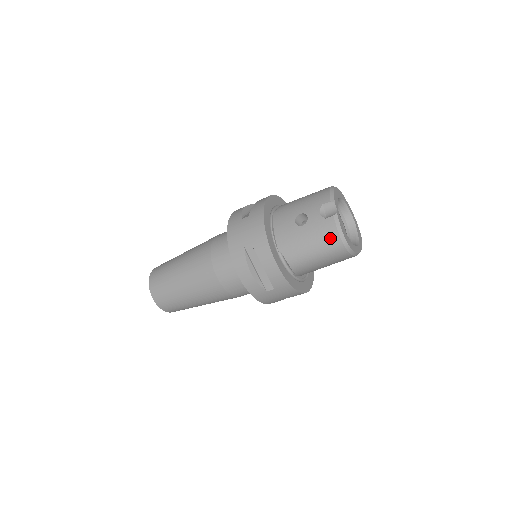
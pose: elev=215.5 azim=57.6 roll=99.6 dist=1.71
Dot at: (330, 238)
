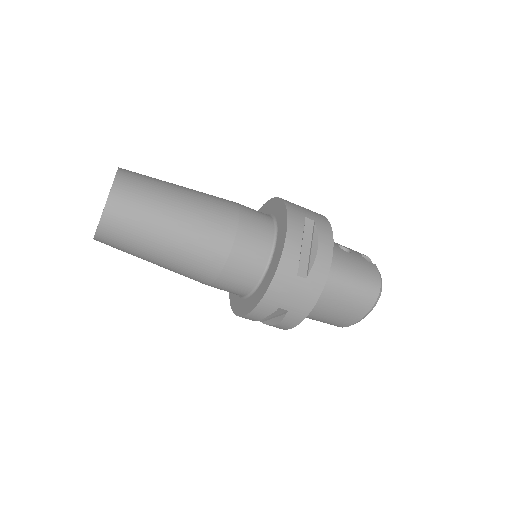
Dot at: (372, 276)
